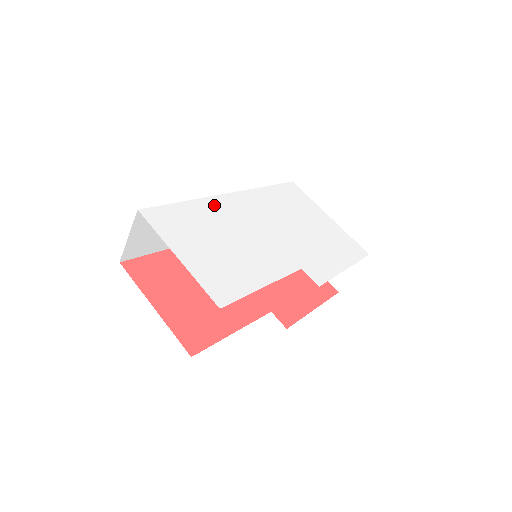
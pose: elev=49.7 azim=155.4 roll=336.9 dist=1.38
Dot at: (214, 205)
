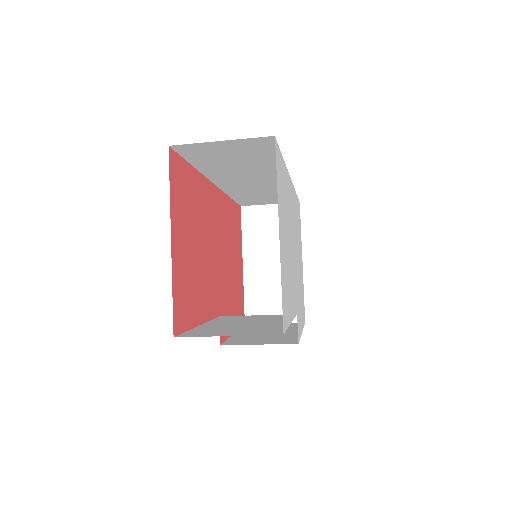
Dot at: (288, 185)
